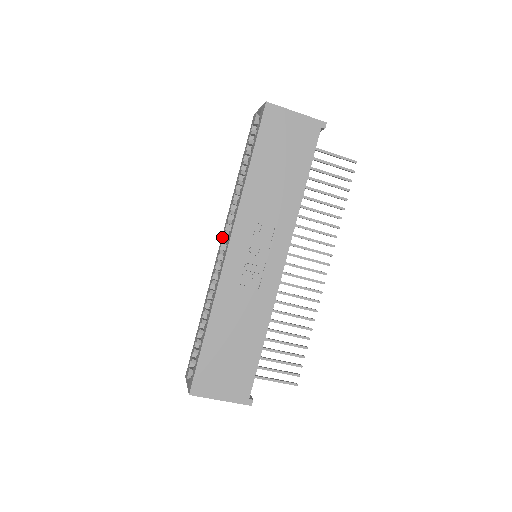
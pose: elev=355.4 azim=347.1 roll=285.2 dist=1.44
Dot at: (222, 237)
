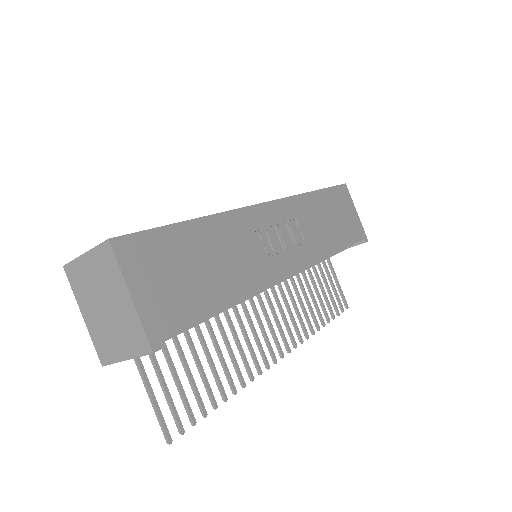
Dot at: occluded
